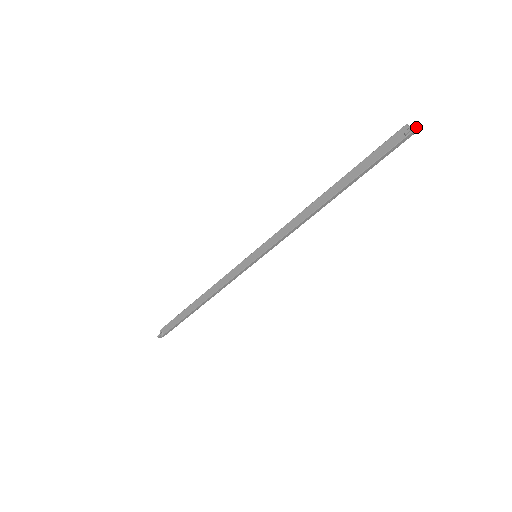
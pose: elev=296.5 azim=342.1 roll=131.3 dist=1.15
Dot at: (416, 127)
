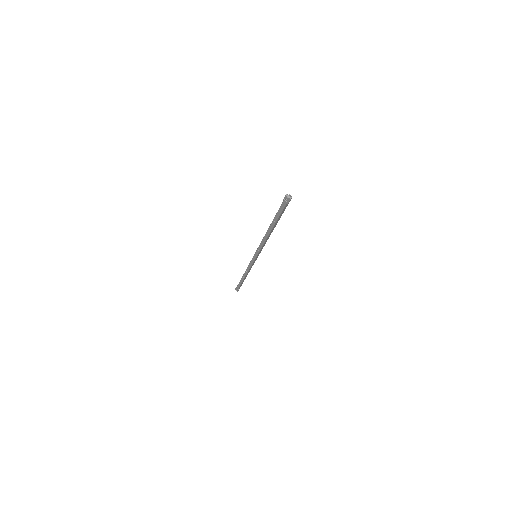
Dot at: (287, 197)
